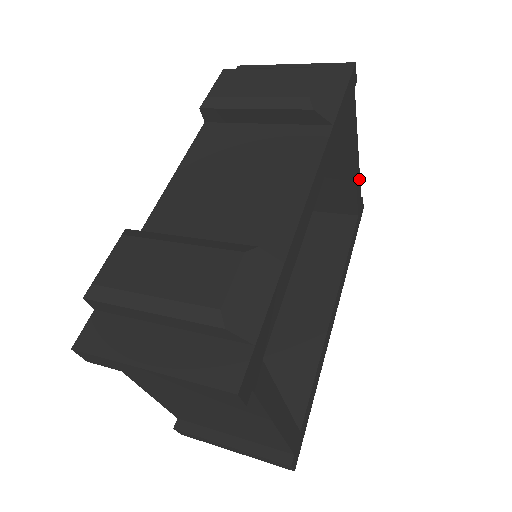
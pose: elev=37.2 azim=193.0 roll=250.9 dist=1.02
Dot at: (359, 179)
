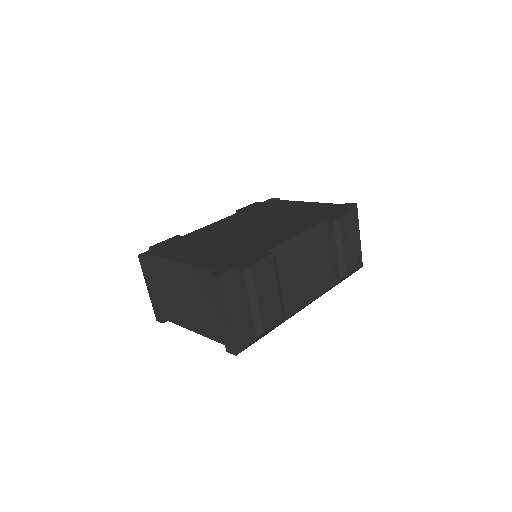
Dot at: occluded
